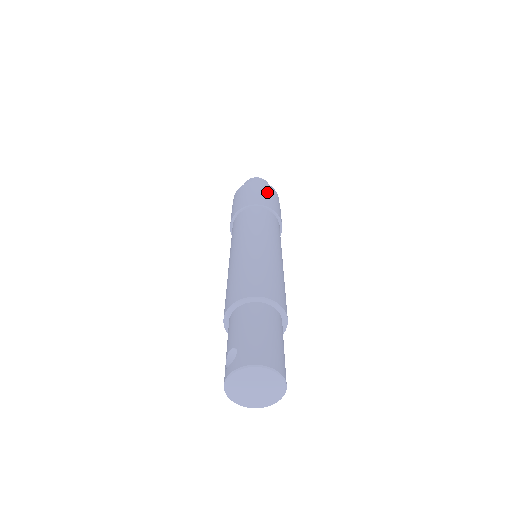
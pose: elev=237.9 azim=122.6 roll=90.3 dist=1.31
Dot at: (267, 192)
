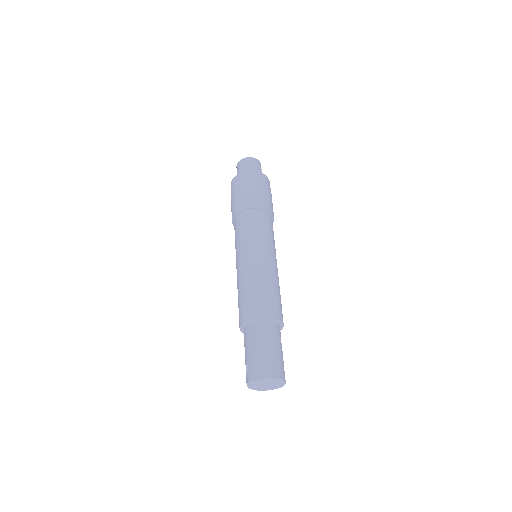
Dot at: (252, 185)
